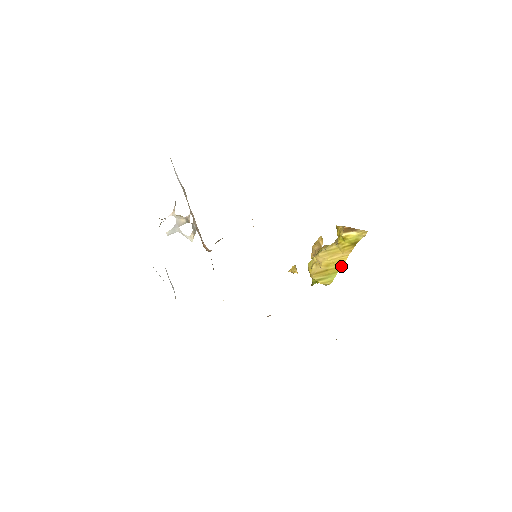
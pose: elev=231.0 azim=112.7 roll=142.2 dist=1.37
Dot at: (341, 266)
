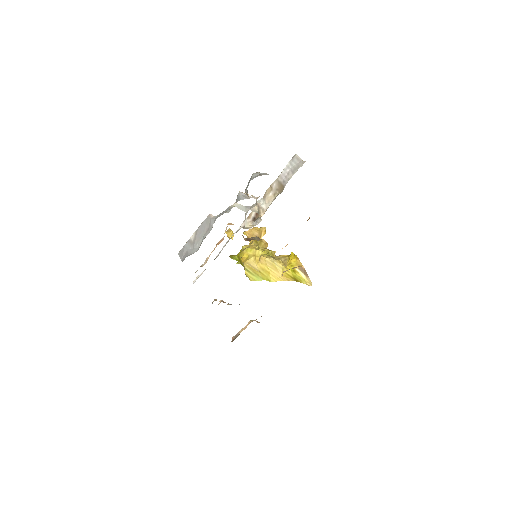
Dot at: (272, 281)
